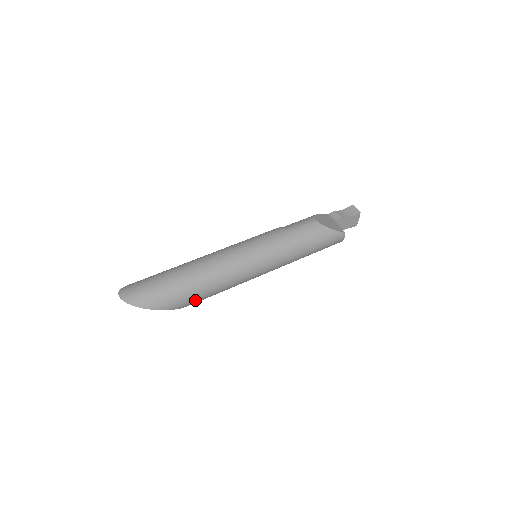
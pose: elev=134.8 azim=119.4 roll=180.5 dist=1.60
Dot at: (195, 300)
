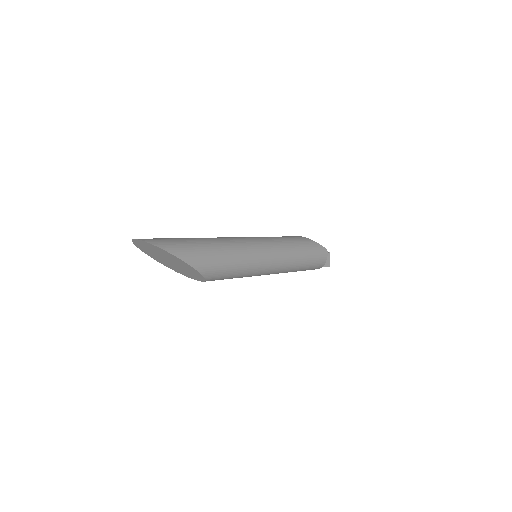
Dot at: (211, 265)
